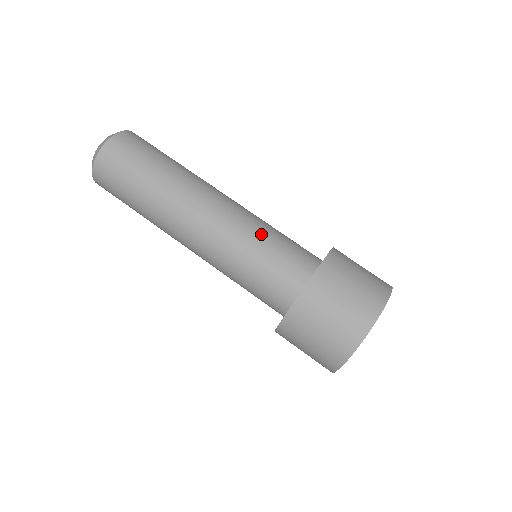
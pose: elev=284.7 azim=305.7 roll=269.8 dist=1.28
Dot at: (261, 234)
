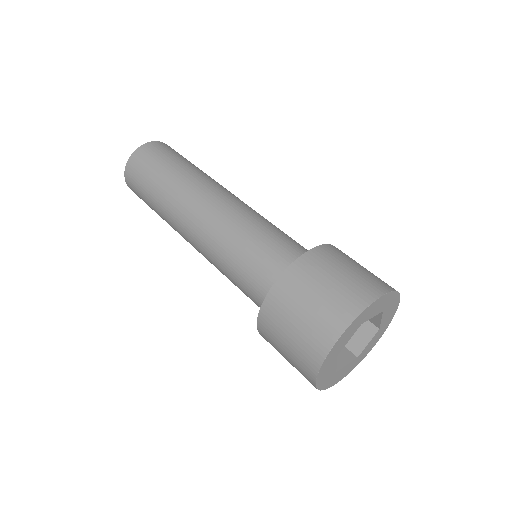
Dot at: occluded
